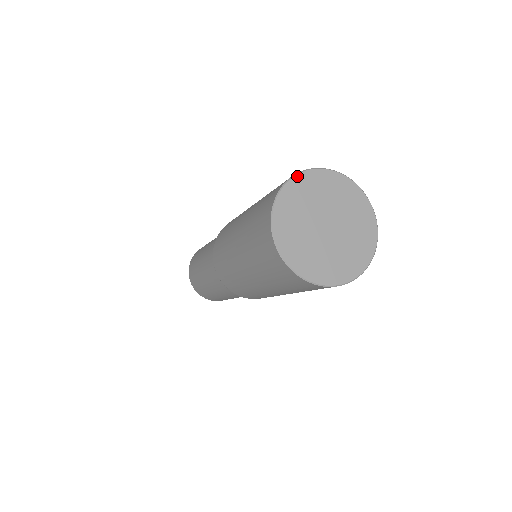
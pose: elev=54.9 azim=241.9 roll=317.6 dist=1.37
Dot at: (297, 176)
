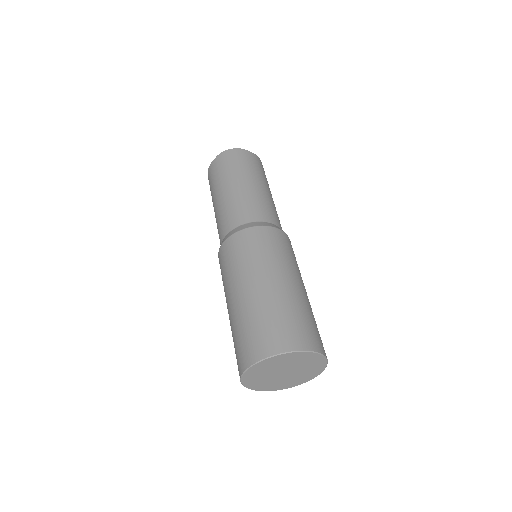
Dot at: (267, 359)
